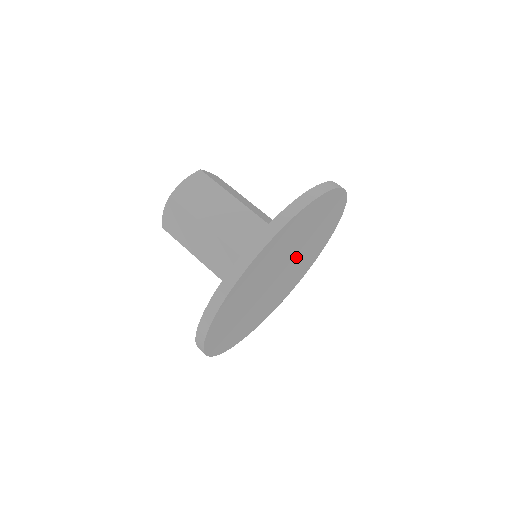
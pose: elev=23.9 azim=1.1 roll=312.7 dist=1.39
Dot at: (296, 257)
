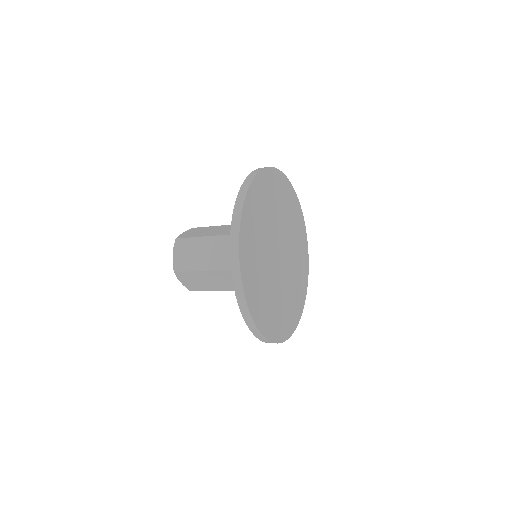
Dot at: (286, 245)
